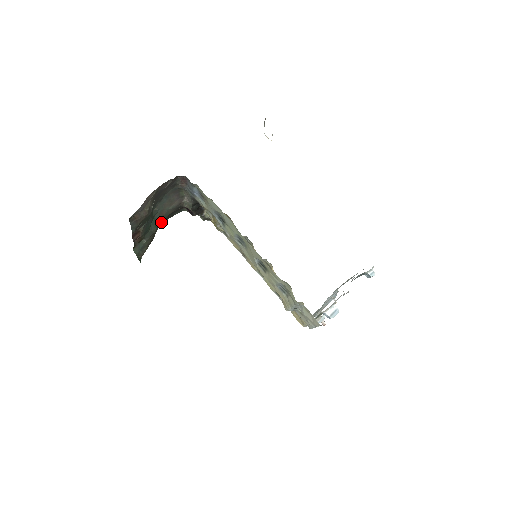
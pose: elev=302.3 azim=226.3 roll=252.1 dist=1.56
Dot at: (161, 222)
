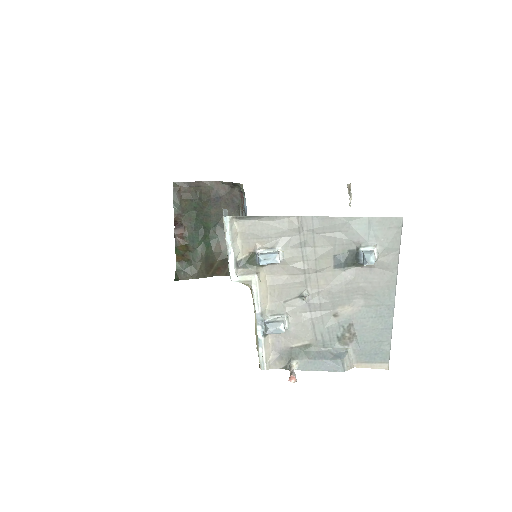
Dot at: (218, 261)
